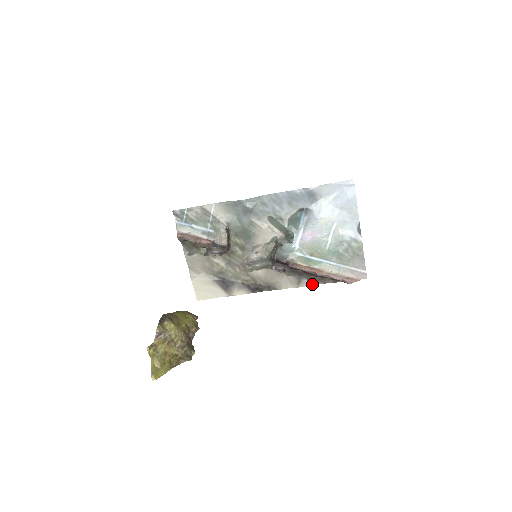
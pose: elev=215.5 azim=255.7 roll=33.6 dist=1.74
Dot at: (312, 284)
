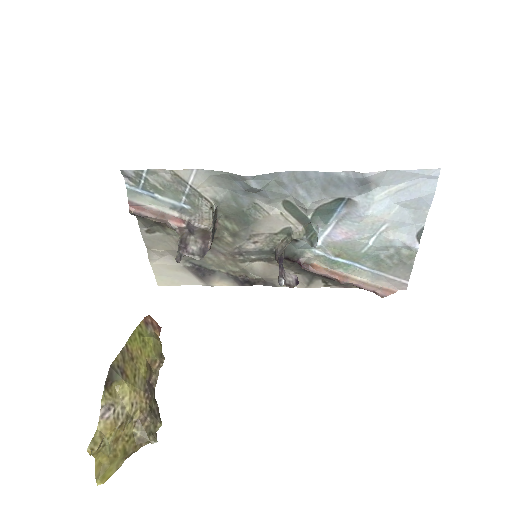
Dot at: (328, 286)
